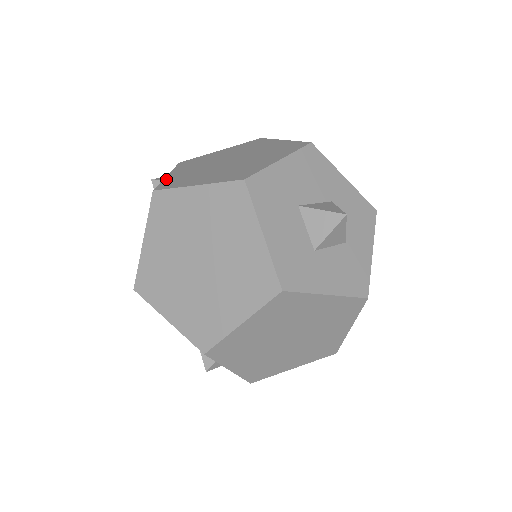
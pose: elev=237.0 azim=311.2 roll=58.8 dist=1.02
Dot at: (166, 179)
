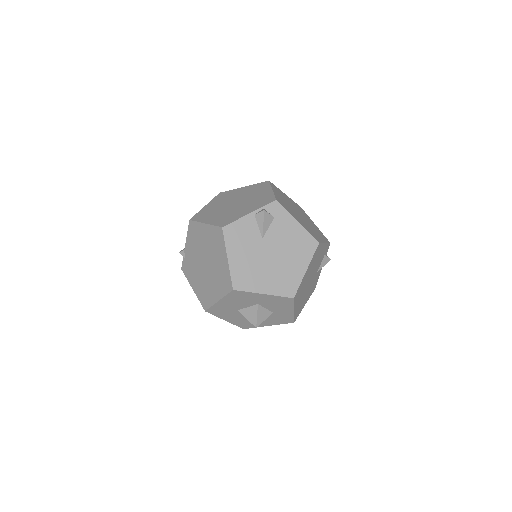
Dot at: (185, 255)
